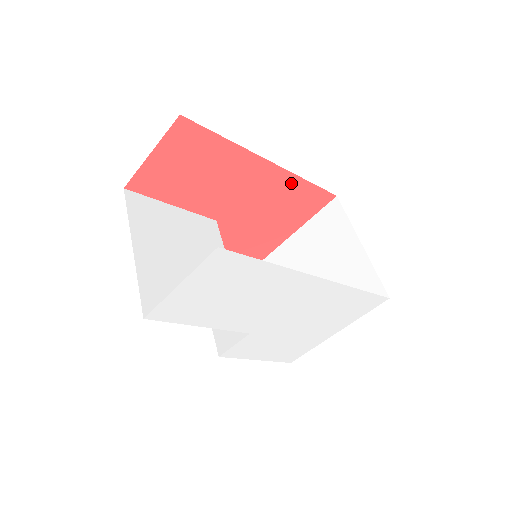
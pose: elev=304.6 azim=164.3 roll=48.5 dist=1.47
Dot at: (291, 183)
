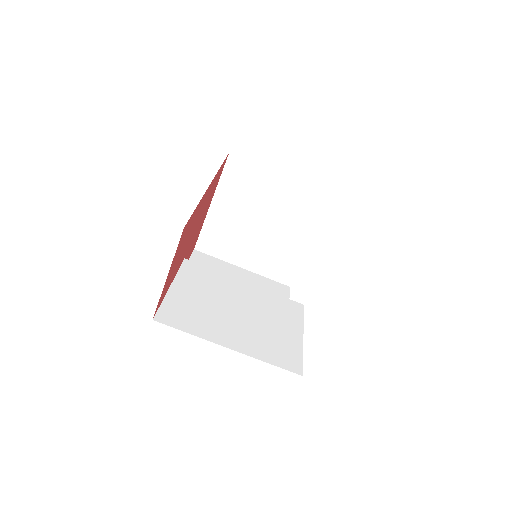
Dot at: (215, 179)
